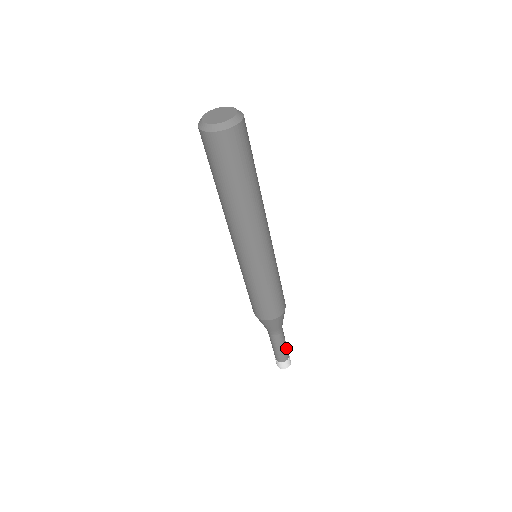
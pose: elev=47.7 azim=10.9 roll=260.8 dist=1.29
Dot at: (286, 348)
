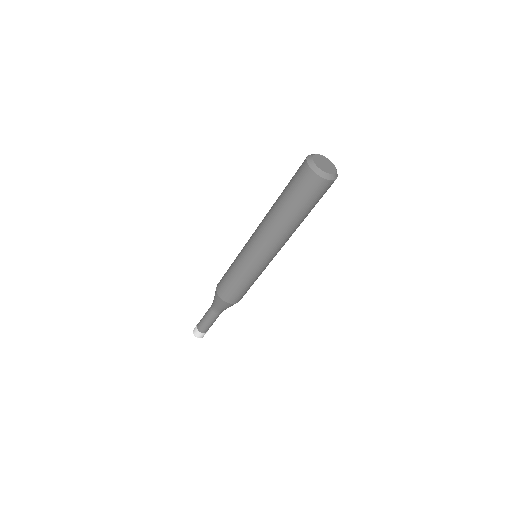
Dot at: (210, 326)
